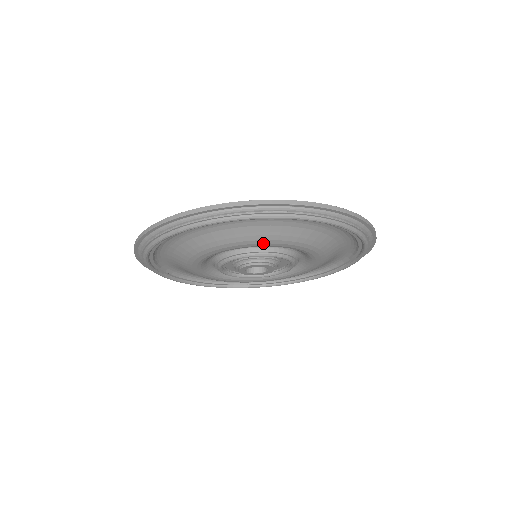
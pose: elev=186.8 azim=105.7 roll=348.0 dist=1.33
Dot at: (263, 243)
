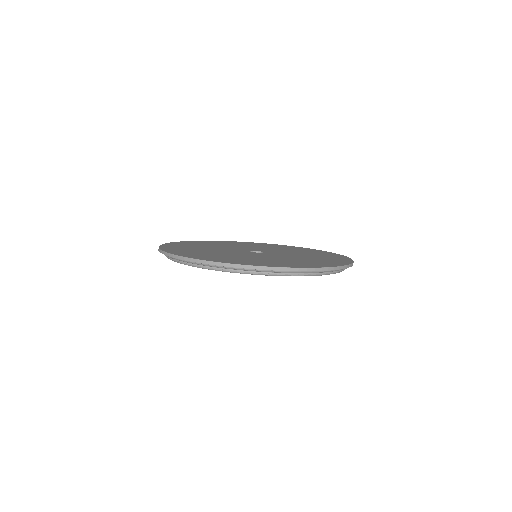
Dot at: occluded
